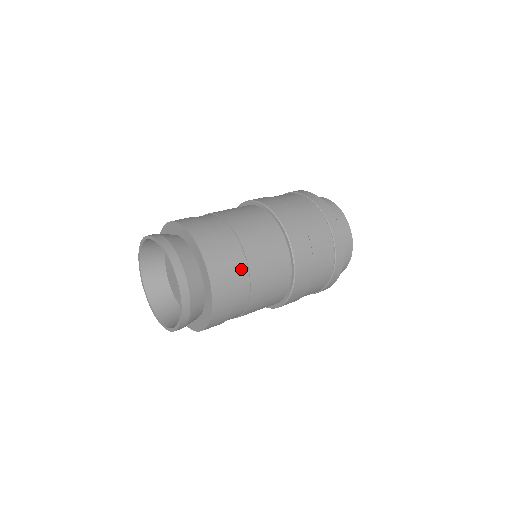
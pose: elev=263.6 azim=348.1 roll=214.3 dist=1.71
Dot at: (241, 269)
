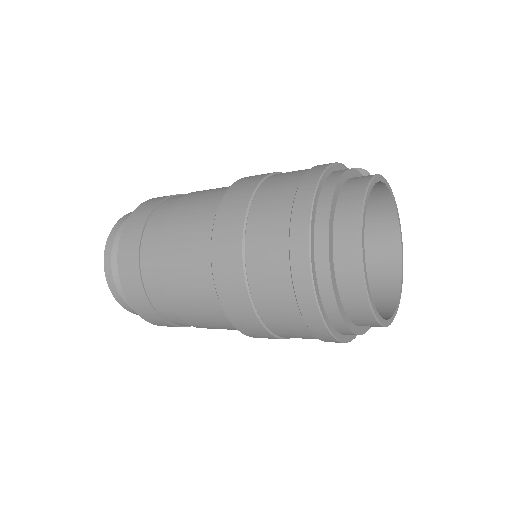
Dot at: (172, 315)
